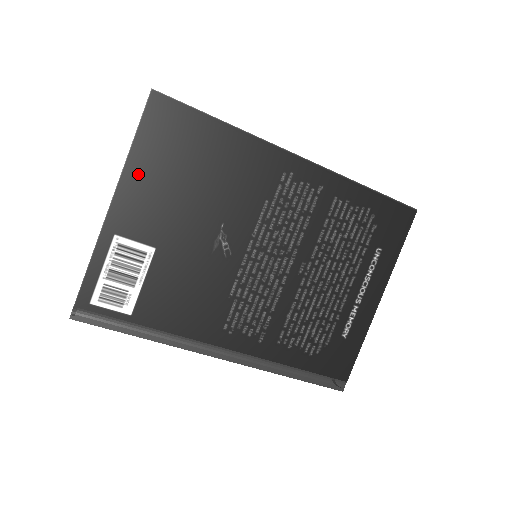
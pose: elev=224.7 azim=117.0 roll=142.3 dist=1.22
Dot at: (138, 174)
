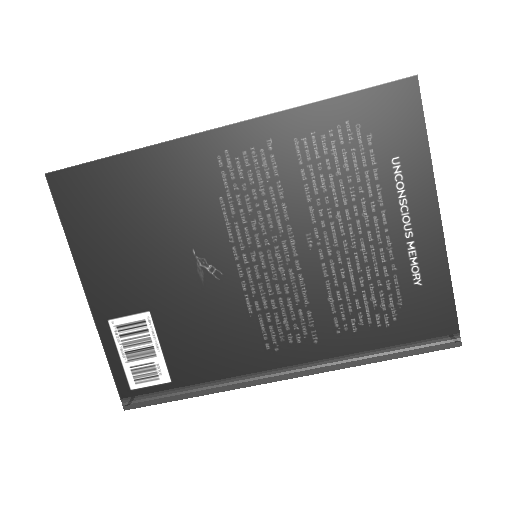
Dot at: (88, 256)
